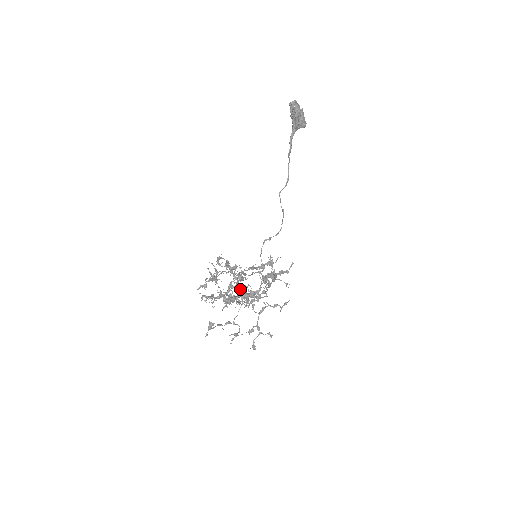
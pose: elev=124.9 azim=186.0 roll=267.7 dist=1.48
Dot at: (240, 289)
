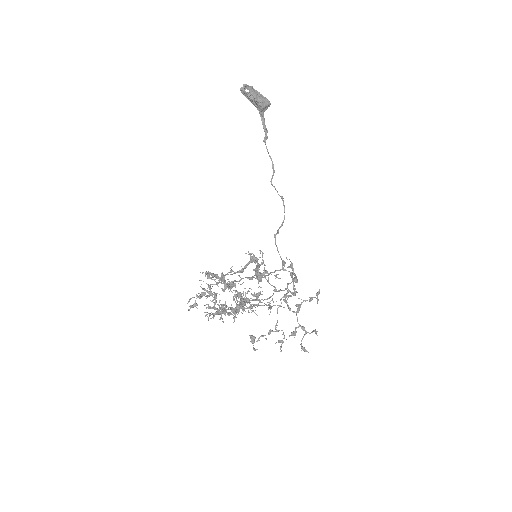
Dot at: (240, 296)
